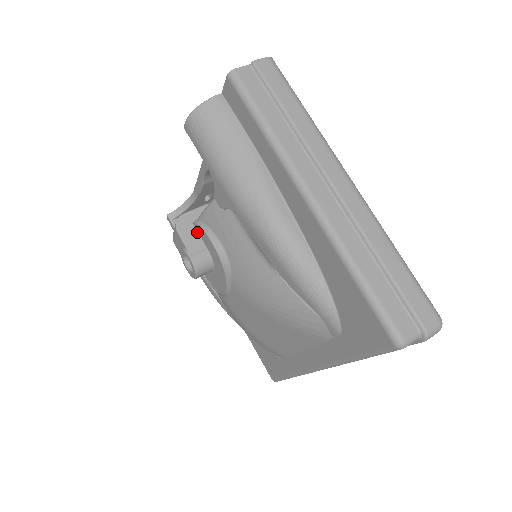
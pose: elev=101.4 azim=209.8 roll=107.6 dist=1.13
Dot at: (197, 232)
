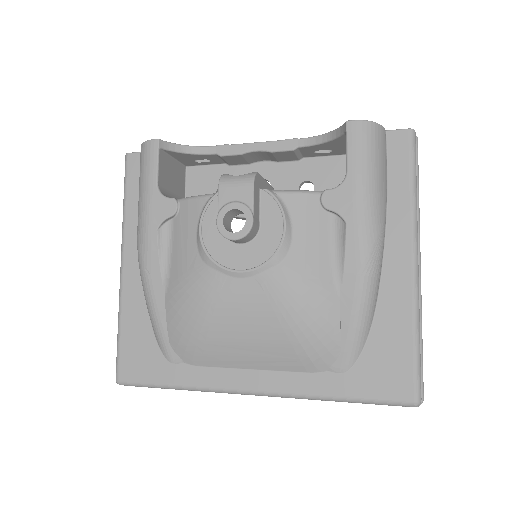
Dot at: (260, 200)
